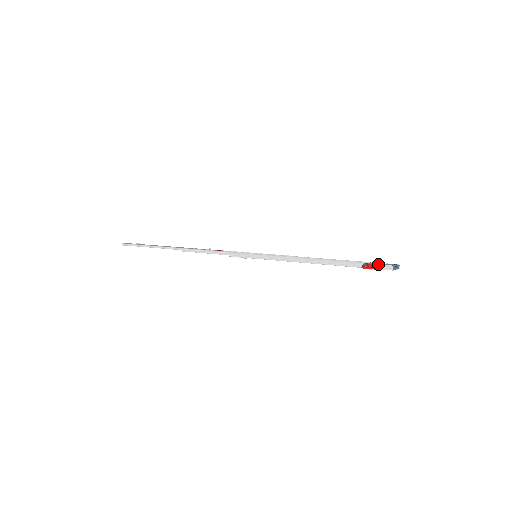
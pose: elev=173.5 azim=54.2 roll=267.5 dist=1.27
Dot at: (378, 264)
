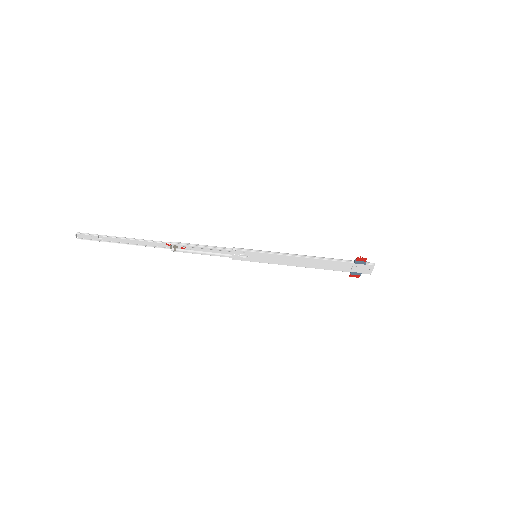
Dot at: (363, 262)
